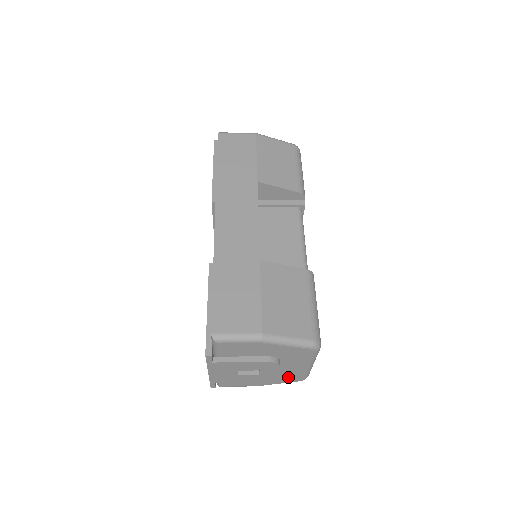
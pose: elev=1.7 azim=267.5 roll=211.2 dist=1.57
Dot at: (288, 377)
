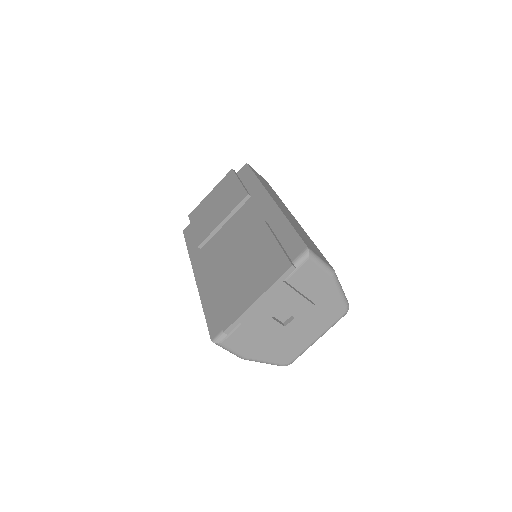
Dot at: (285, 352)
